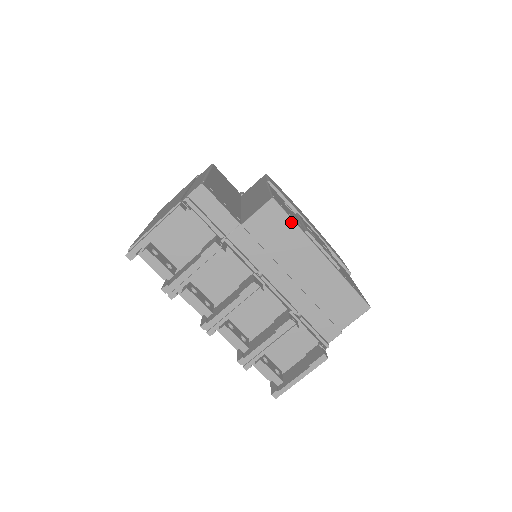
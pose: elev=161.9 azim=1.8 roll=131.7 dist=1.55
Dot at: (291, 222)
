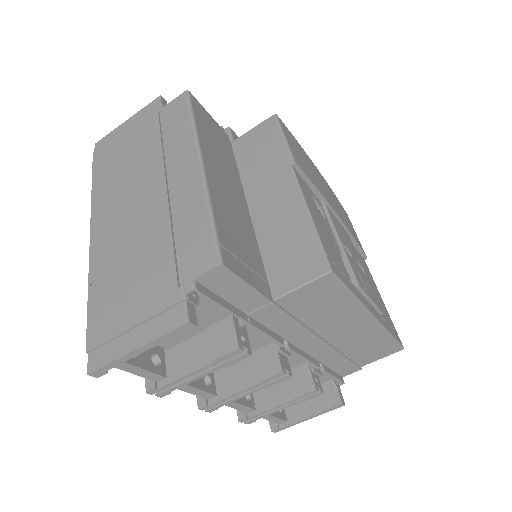
Dot at: (347, 293)
